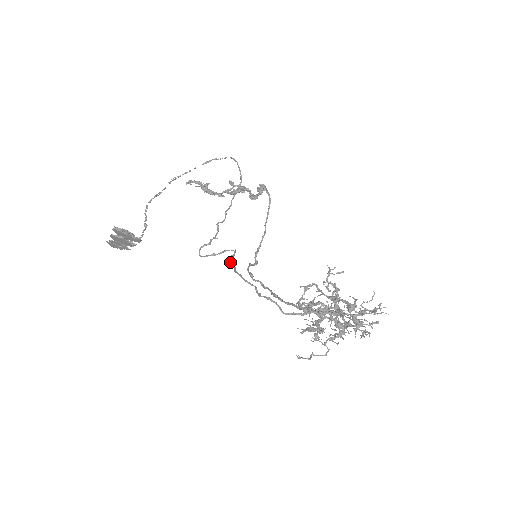
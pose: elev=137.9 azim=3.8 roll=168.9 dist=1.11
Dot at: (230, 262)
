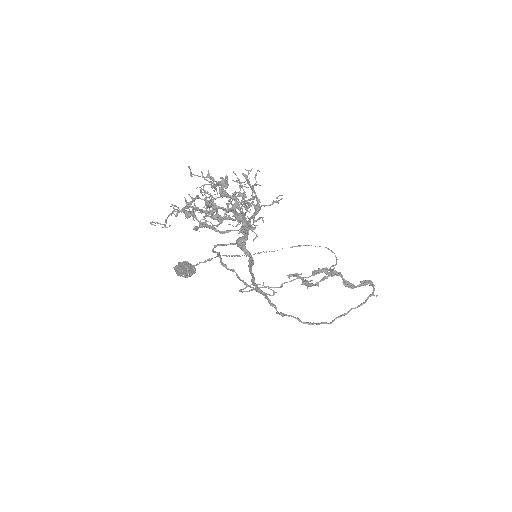
Dot at: occluded
